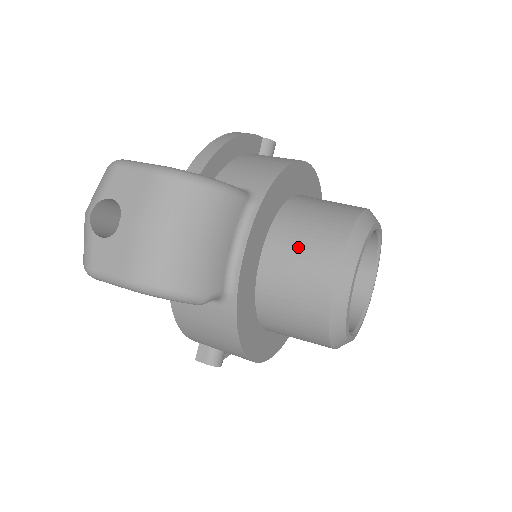
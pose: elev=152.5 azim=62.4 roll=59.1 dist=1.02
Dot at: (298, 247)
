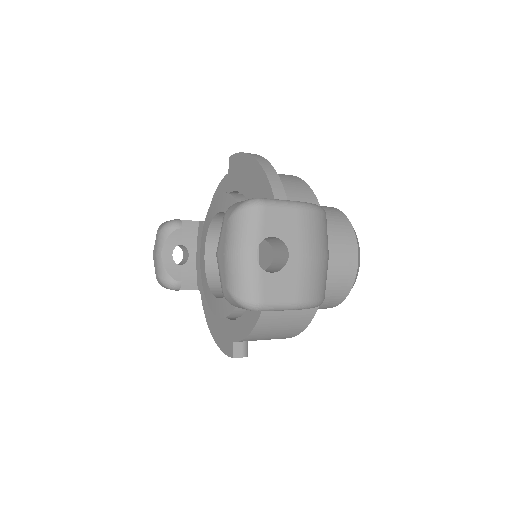
Dot at: (332, 244)
